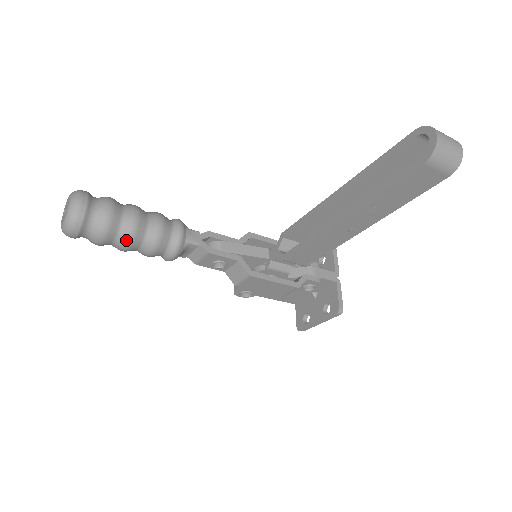
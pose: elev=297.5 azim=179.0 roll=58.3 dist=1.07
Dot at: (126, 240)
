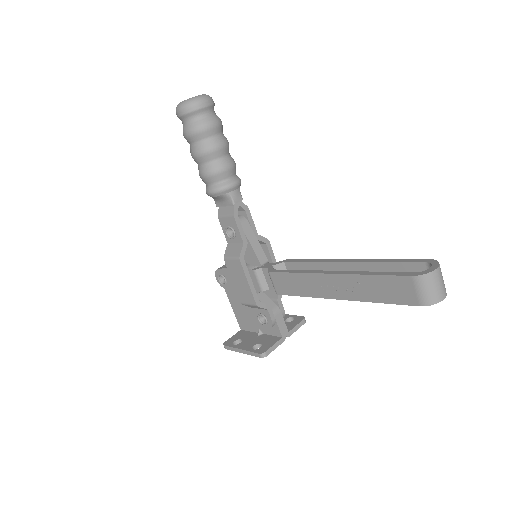
Dot at: (202, 149)
